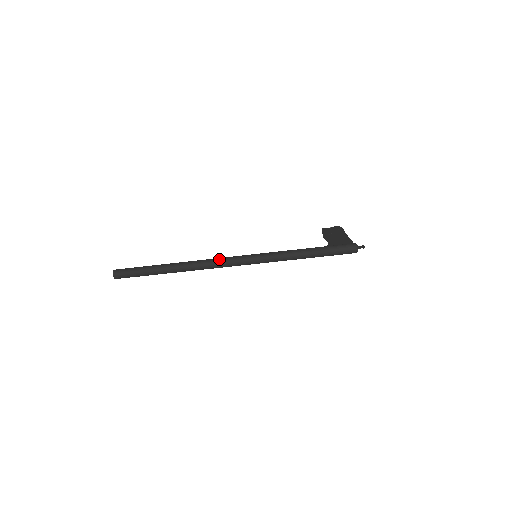
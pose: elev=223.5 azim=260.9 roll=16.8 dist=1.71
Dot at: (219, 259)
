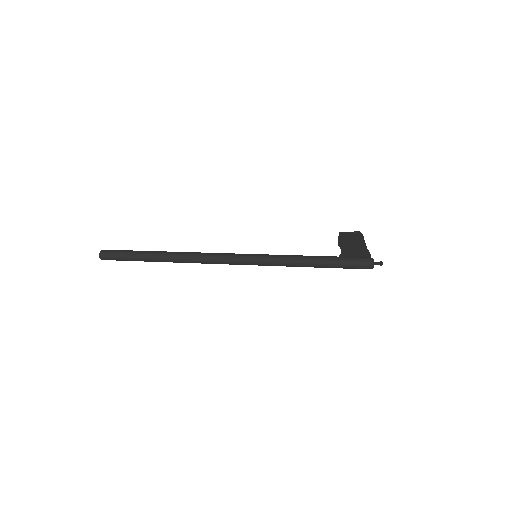
Dot at: (214, 254)
